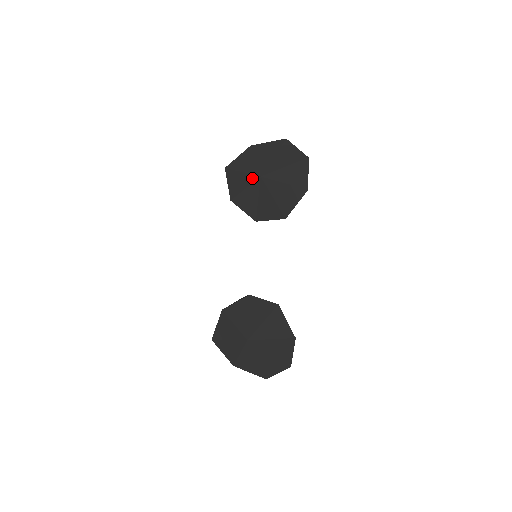
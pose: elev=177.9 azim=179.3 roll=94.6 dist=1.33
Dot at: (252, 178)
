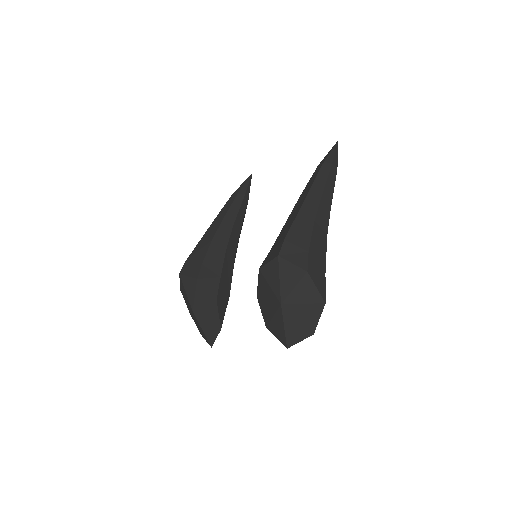
Dot at: (278, 294)
